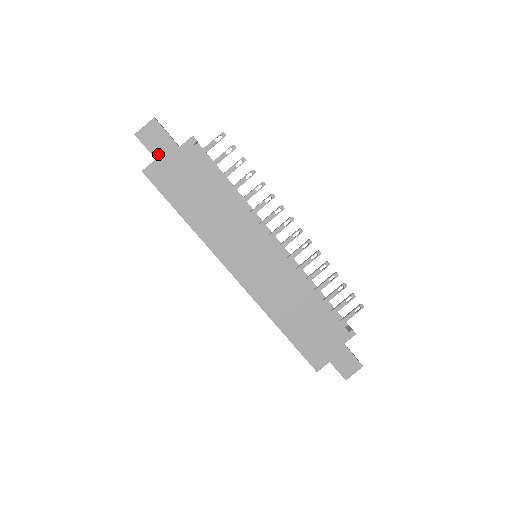
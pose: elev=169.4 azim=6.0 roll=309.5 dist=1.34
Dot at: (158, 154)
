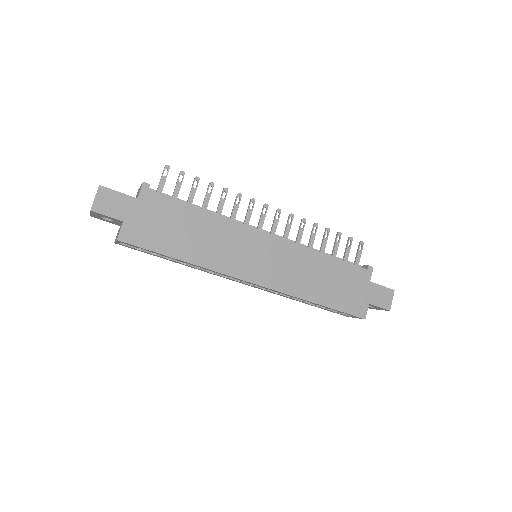
Dot at: (122, 216)
